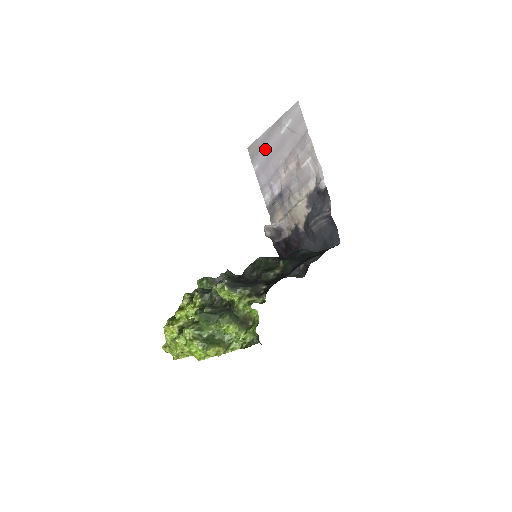
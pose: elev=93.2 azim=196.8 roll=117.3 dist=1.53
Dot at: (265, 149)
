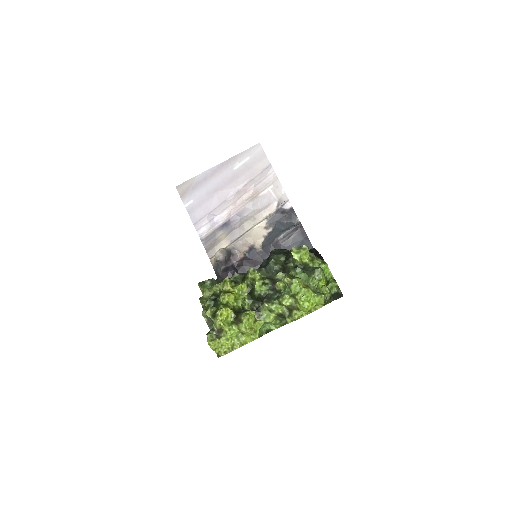
Dot at: (207, 184)
